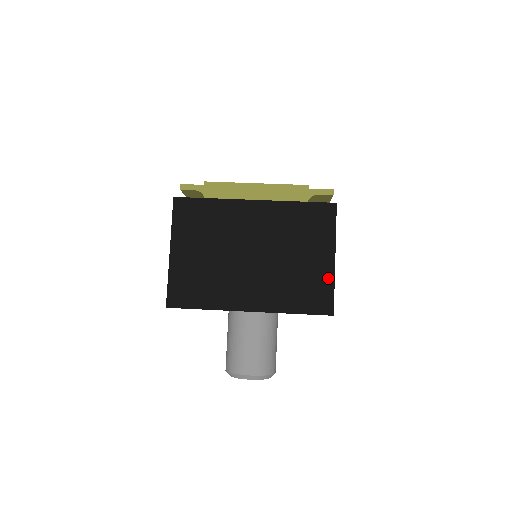
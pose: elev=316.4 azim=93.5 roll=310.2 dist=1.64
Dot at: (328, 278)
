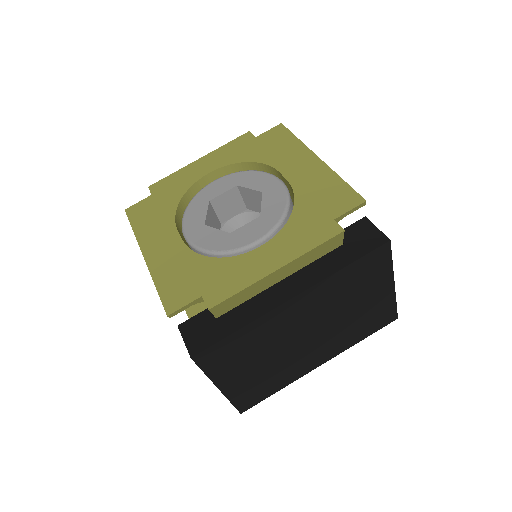
Dot at: (389, 301)
